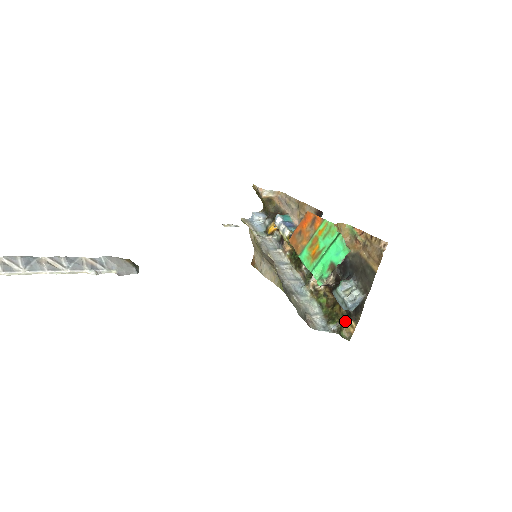
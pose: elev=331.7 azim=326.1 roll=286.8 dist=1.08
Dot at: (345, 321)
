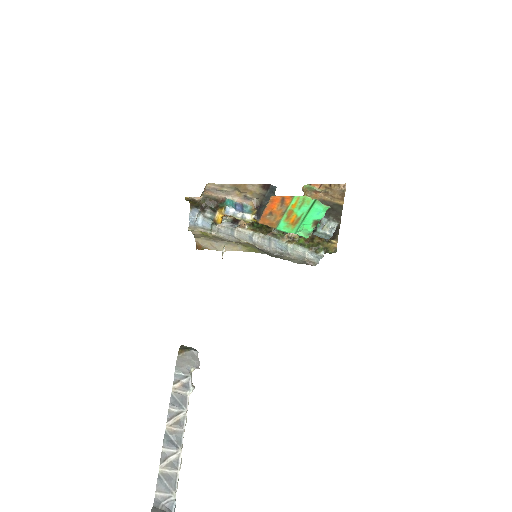
Dot at: (328, 244)
